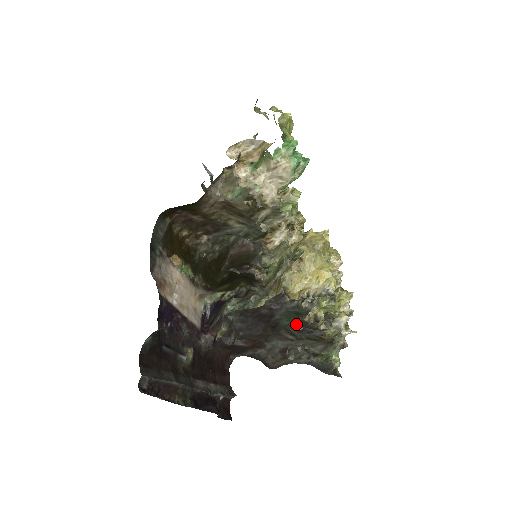
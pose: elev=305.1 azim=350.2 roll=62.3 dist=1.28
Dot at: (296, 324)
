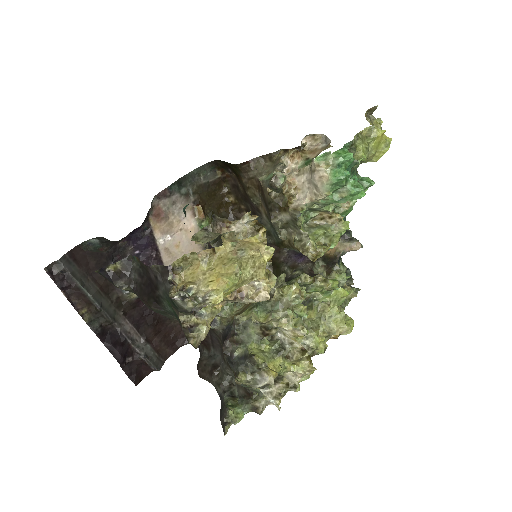
Dot at: occluded
